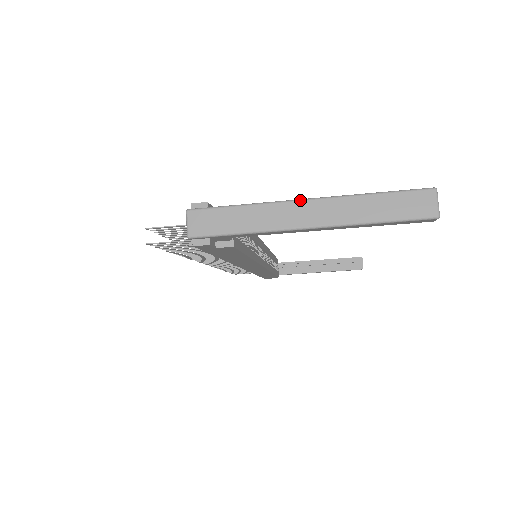
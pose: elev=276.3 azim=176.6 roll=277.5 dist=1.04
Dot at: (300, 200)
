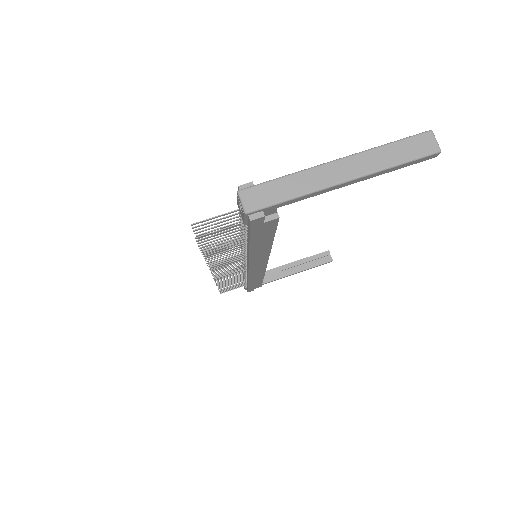
Dot at: (331, 161)
